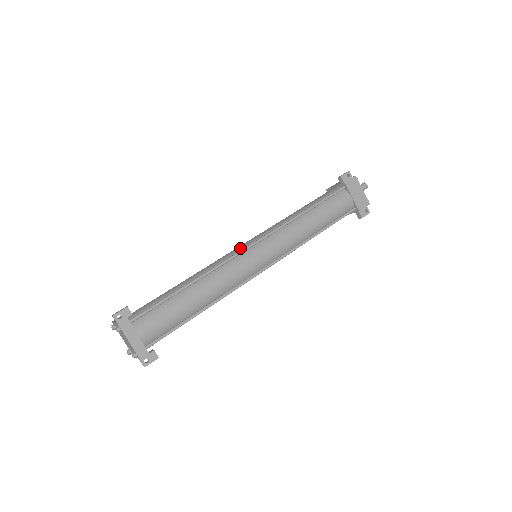
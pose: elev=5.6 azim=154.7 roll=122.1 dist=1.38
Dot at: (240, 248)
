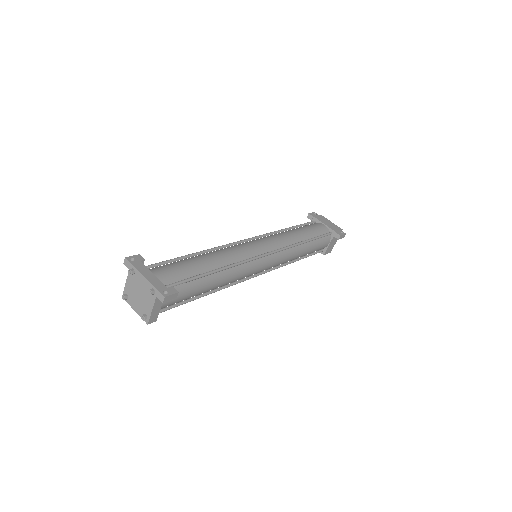
Dot at: occluded
